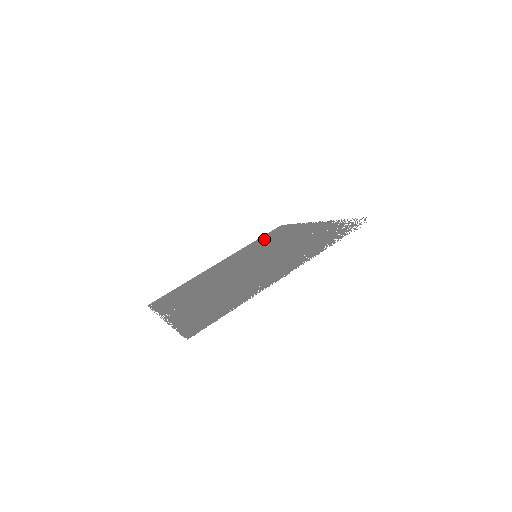
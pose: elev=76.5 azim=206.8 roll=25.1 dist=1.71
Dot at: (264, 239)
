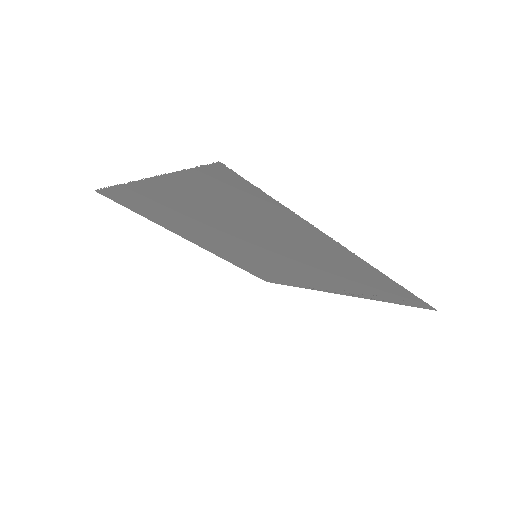
Dot at: (252, 268)
